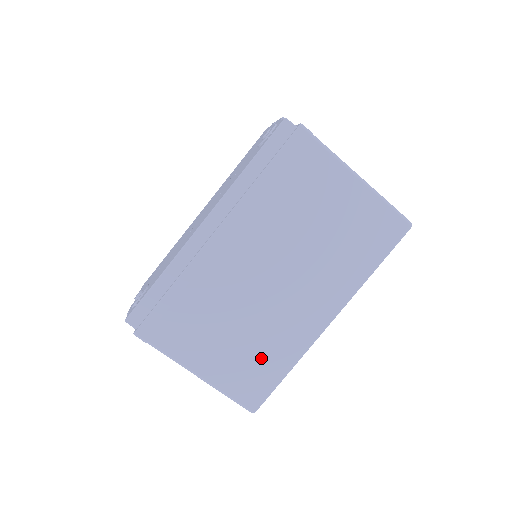
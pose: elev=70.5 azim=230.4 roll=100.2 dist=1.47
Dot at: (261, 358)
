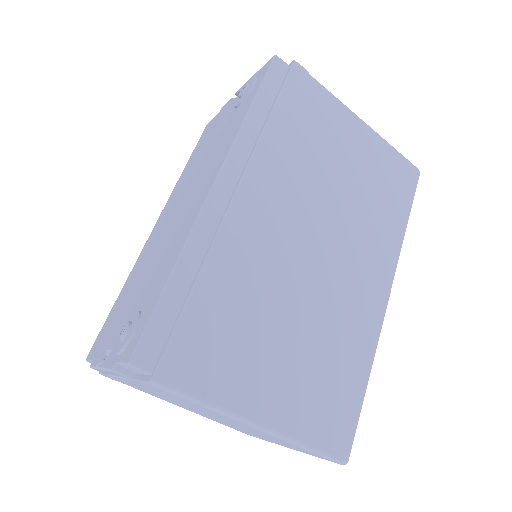
Dot at: (333, 369)
